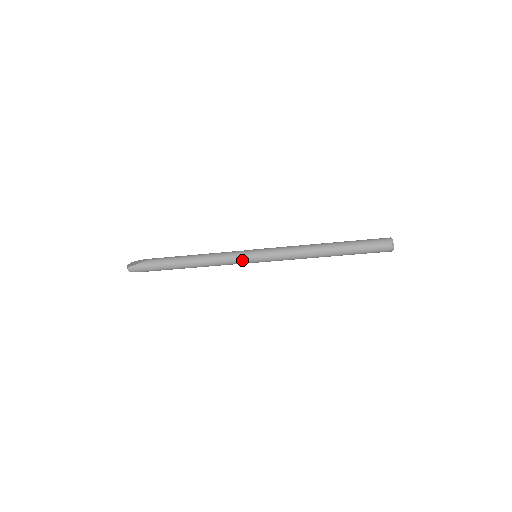
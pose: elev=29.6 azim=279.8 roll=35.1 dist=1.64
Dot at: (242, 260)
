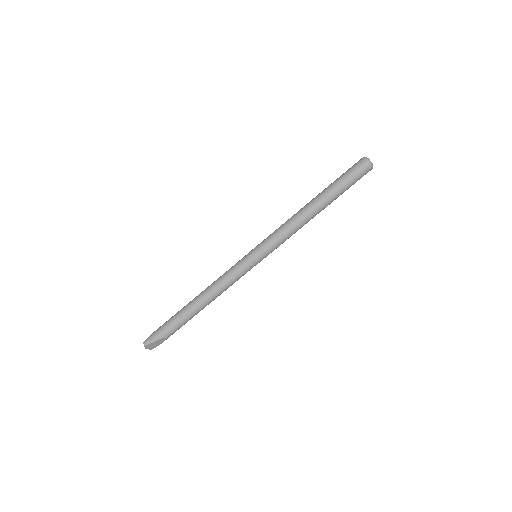
Dot at: (242, 263)
